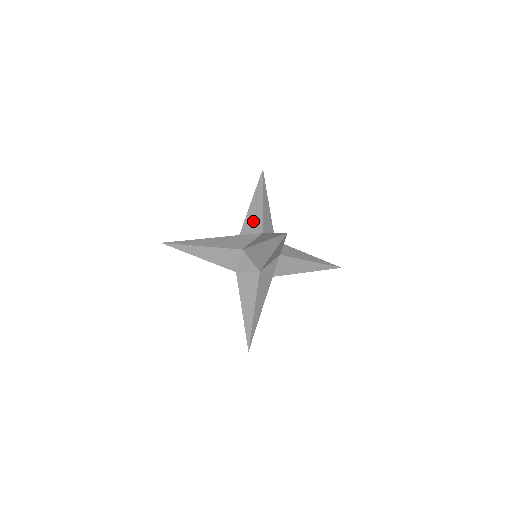
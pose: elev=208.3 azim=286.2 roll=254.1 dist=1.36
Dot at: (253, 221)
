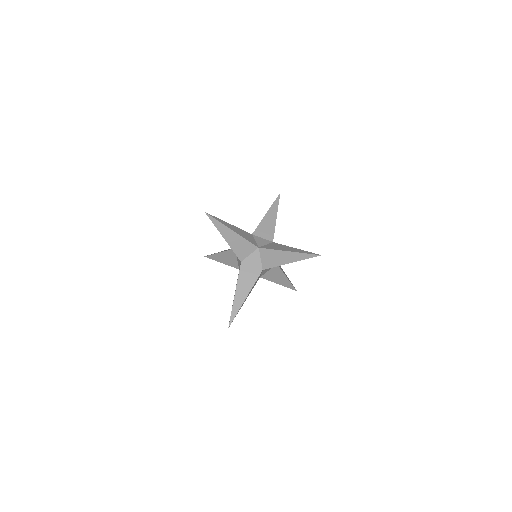
Dot at: (266, 229)
